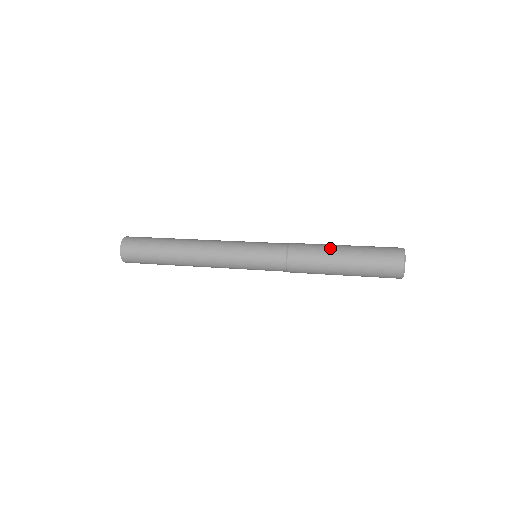
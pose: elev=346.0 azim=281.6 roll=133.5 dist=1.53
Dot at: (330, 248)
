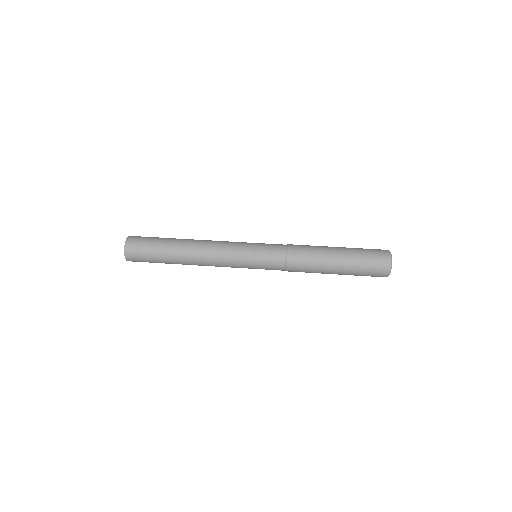
Dot at: (325, 248)
